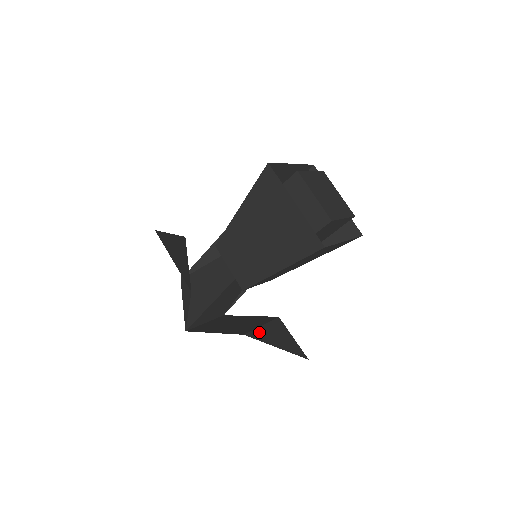
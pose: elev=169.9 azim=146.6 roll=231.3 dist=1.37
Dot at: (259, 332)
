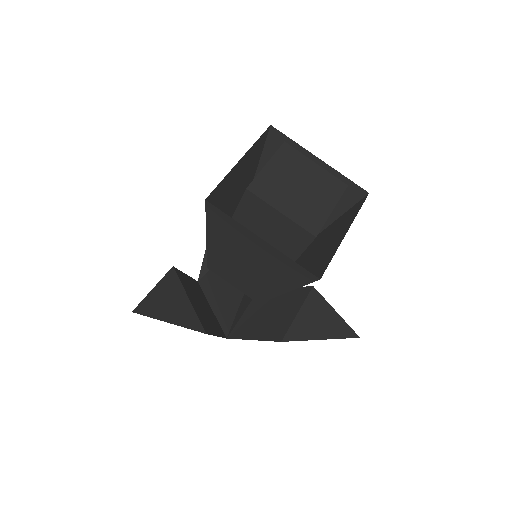
Dot at: (297, 327)
